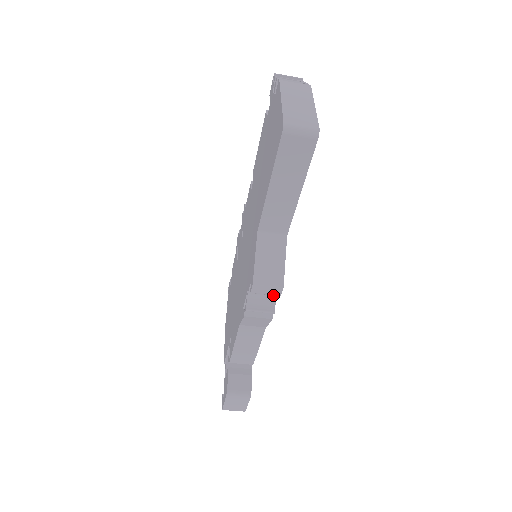
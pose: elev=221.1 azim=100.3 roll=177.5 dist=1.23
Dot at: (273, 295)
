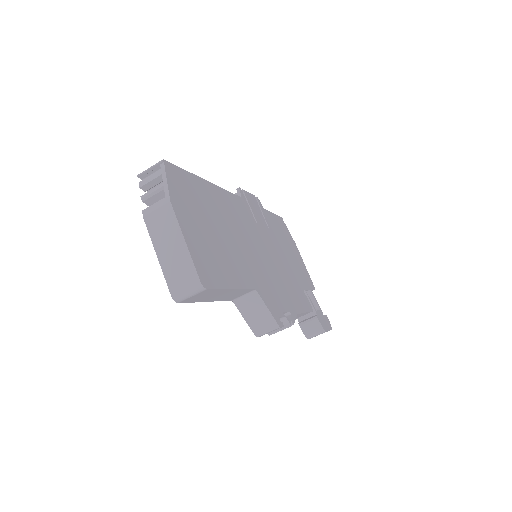
Dot at: (278, 328)
